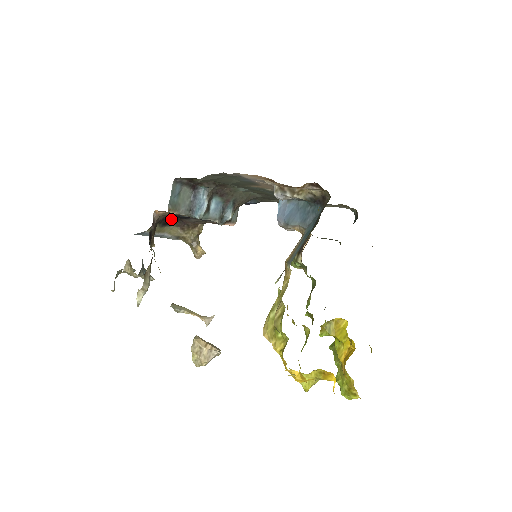
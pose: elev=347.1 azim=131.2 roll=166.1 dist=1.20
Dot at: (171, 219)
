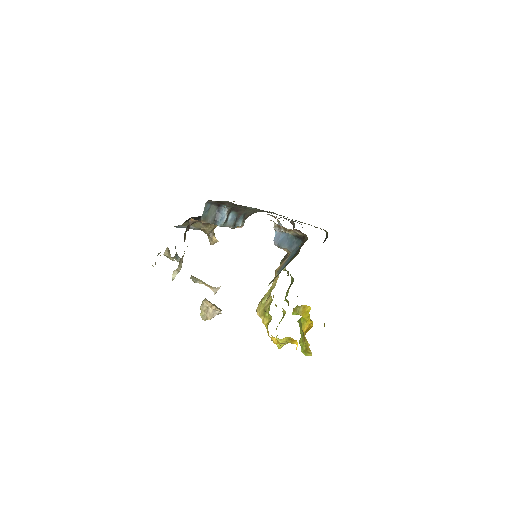
Dot at: (197, 217)
